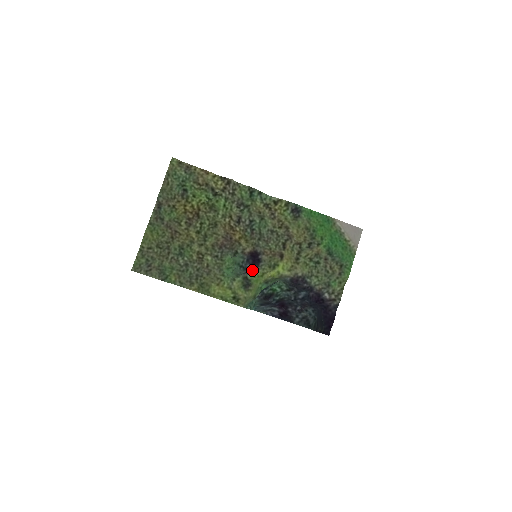
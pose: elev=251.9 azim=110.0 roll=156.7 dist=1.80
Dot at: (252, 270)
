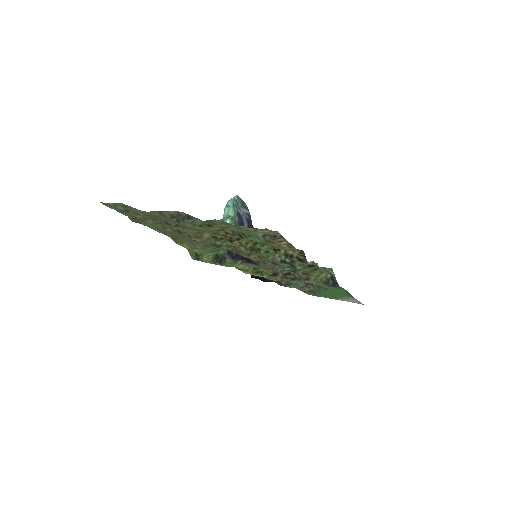
Dot at: (237, 260)
